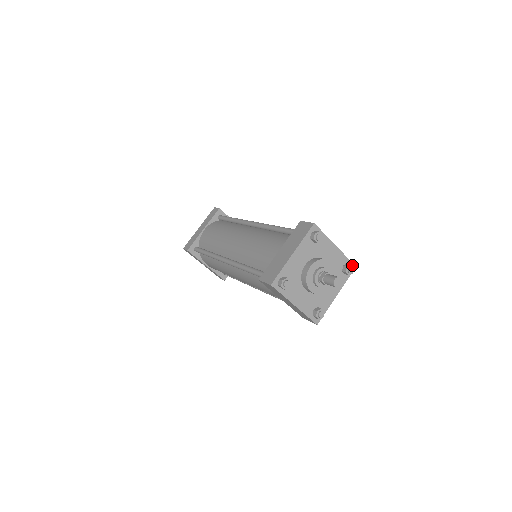
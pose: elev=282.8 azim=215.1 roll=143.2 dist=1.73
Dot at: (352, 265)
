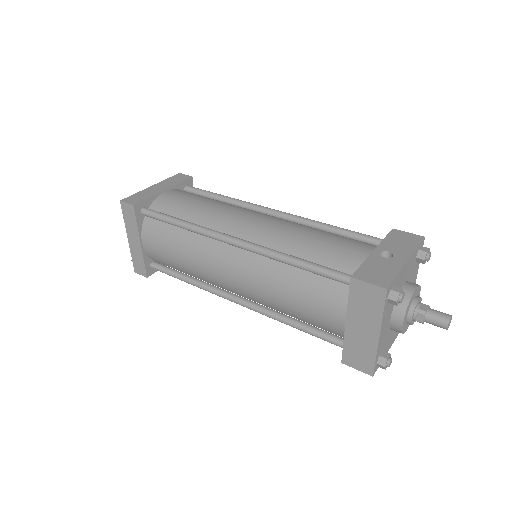
Dot at: (422, 242)
